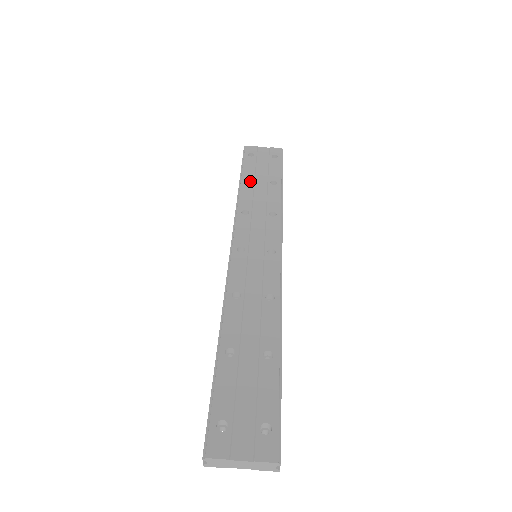
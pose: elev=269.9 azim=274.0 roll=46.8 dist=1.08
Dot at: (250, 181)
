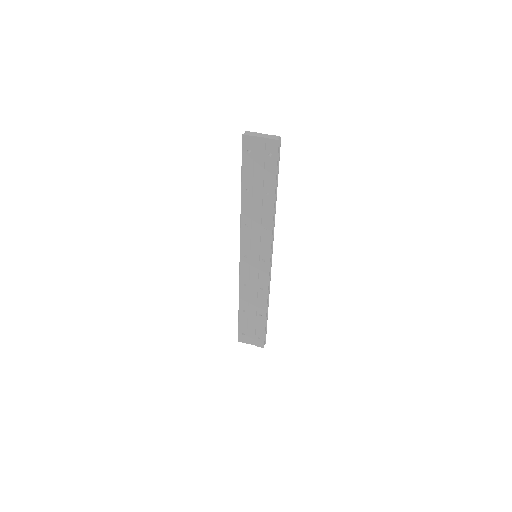
Dot at: occluded
